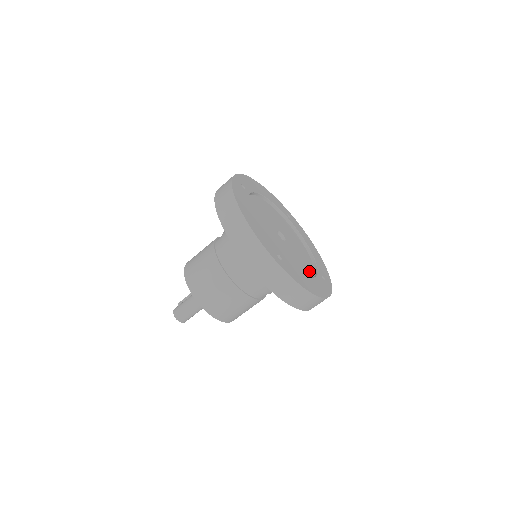
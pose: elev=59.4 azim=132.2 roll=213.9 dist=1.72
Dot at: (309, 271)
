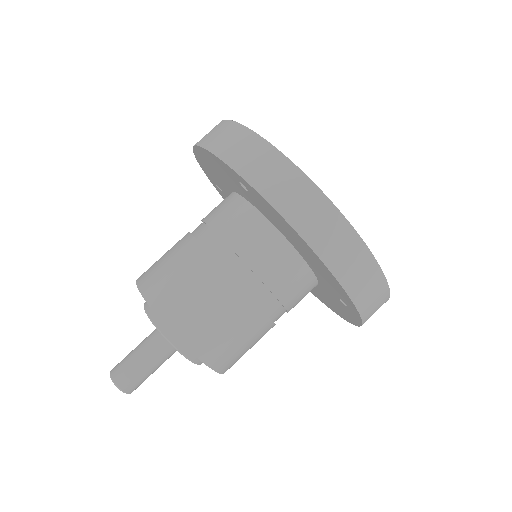
Dot at: occluded
